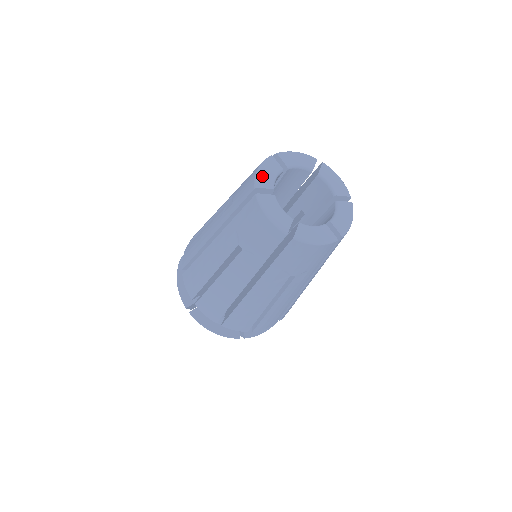
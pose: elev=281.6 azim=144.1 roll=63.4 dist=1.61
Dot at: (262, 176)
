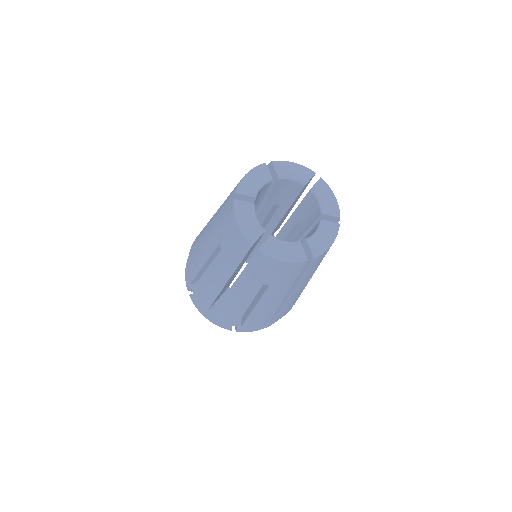
Dot at: (247, 228)
